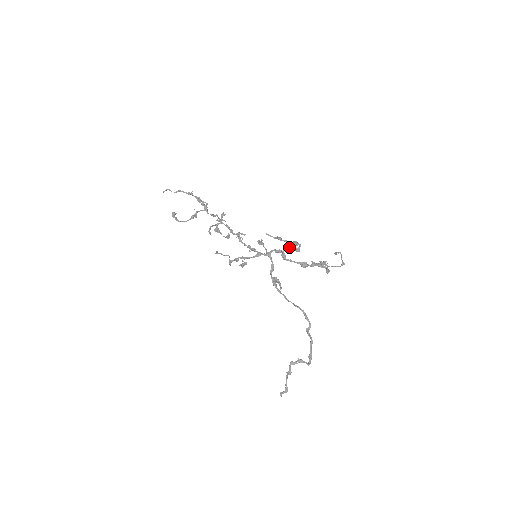
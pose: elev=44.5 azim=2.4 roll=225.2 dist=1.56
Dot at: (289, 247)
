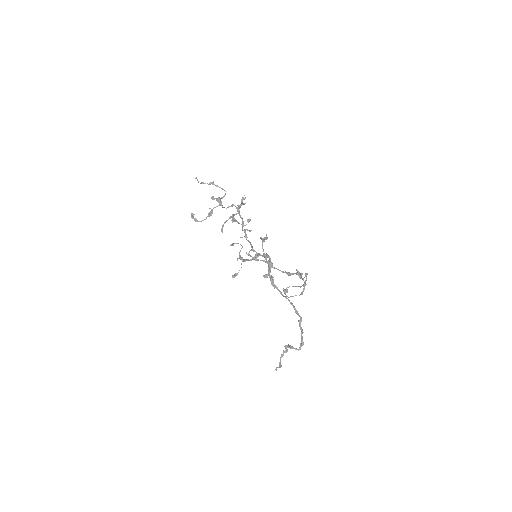
Dot at: occluded
